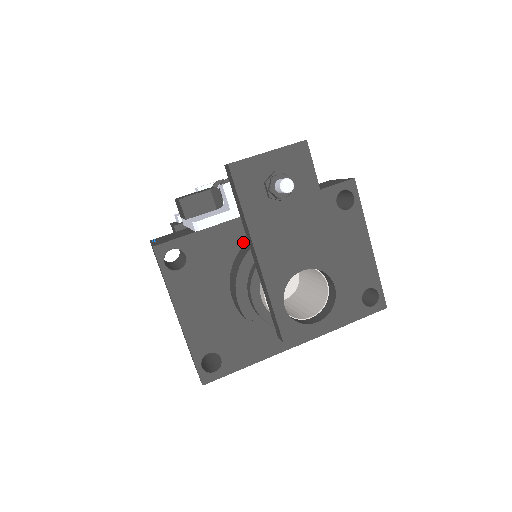
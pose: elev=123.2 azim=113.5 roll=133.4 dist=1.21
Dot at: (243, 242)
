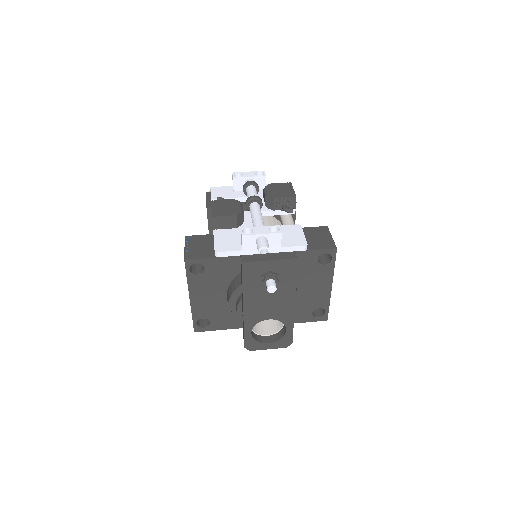
Dot at: occluded
